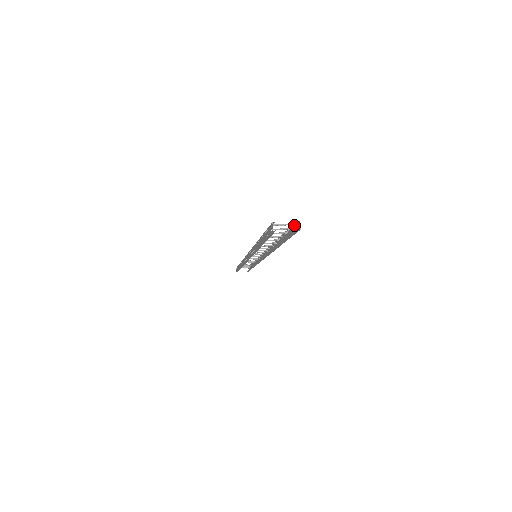
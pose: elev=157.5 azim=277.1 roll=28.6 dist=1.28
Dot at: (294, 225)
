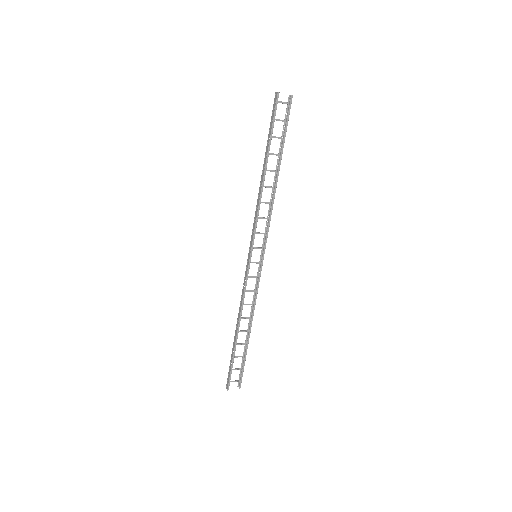
Dot at: (287, 111)
